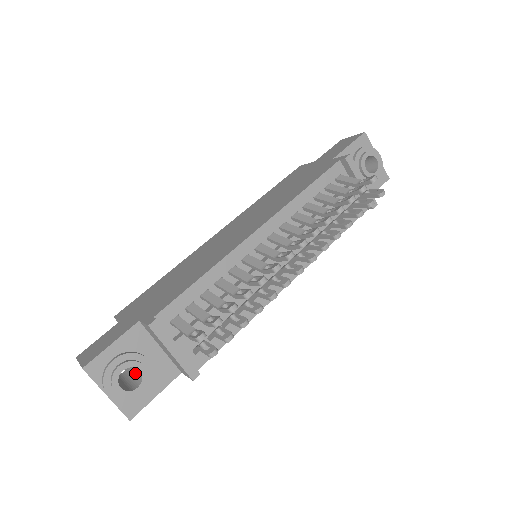
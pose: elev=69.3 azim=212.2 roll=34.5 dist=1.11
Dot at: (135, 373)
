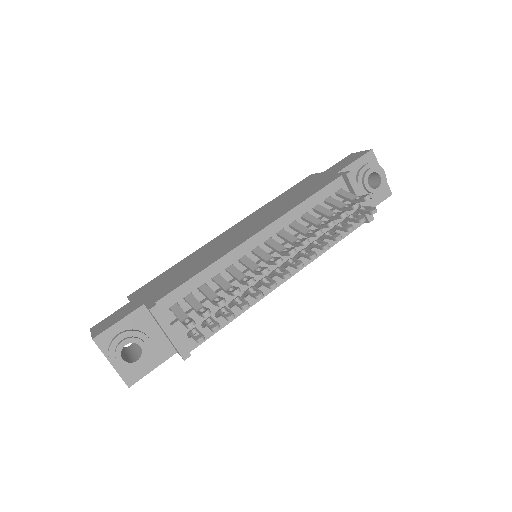
Dot at: (138, 348)
